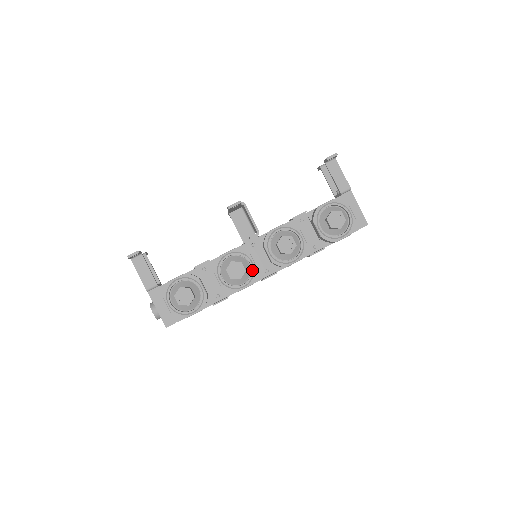
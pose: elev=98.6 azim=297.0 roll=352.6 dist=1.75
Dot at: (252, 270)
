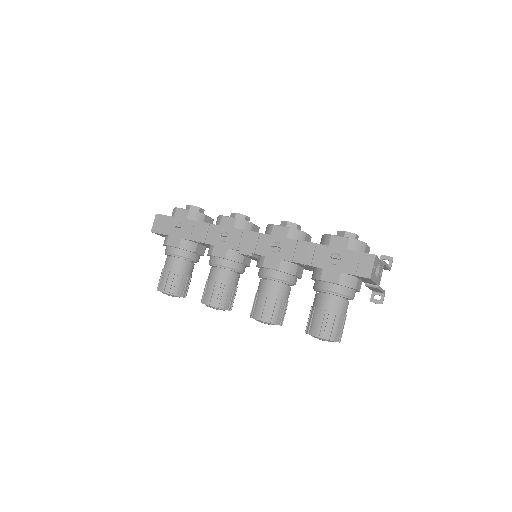
Dot at: occluded
